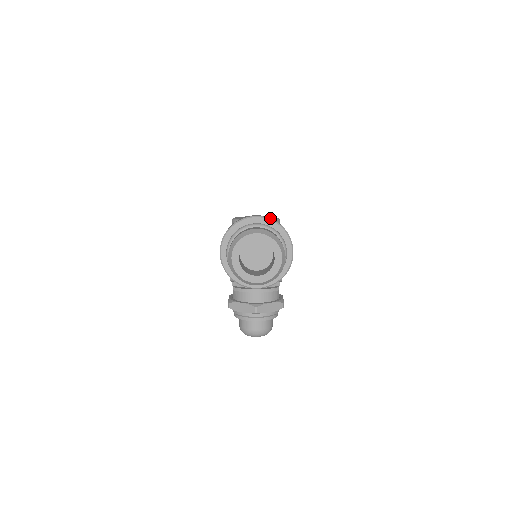
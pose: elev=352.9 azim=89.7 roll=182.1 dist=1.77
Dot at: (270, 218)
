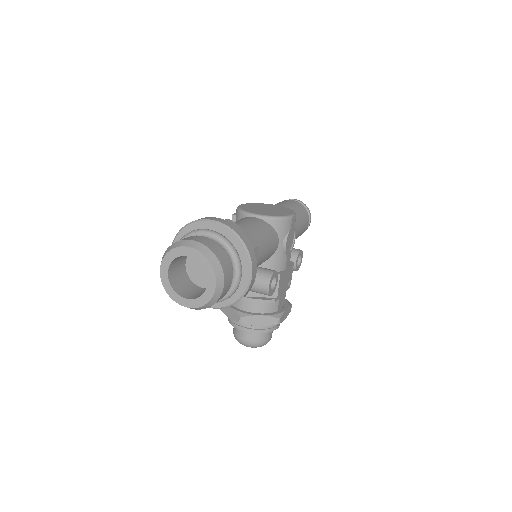
Dot at: (229, 226)
